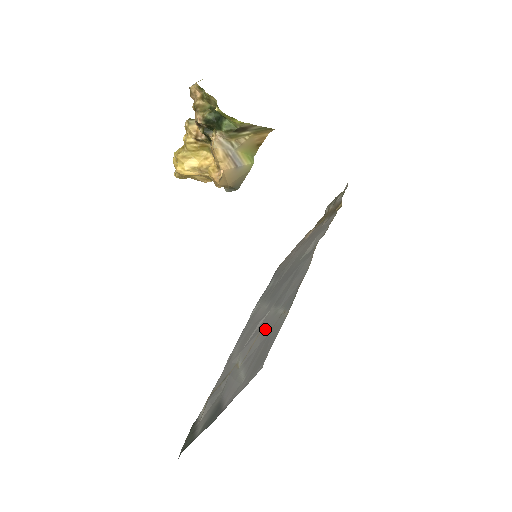
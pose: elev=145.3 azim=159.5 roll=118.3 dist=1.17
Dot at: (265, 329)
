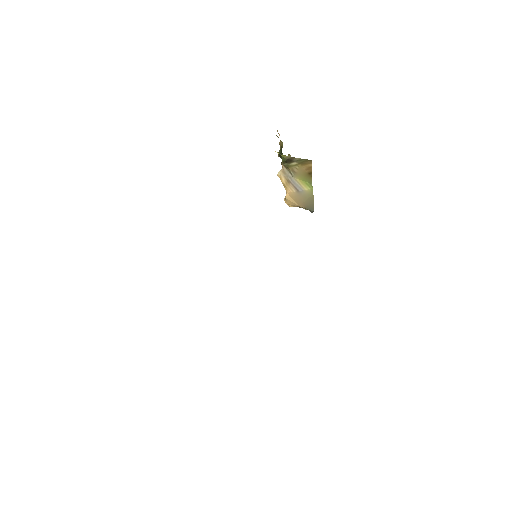
Dot at: occluded
